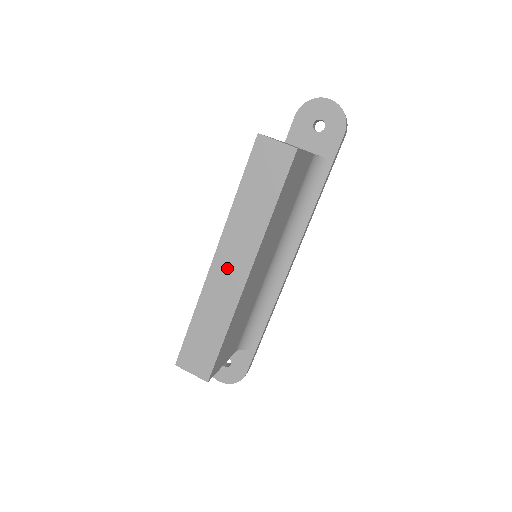
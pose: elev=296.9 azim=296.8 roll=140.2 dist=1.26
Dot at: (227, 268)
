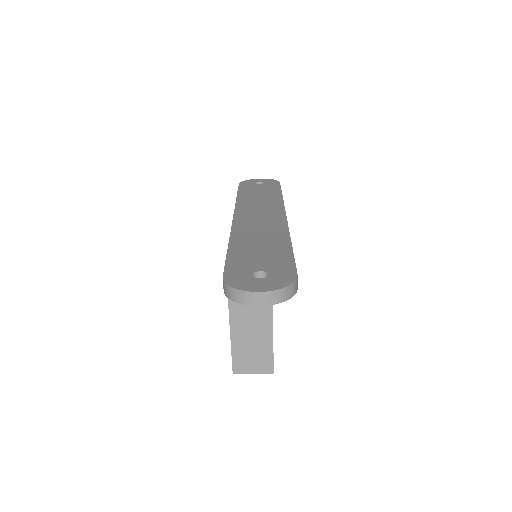
Dot at: occluded
